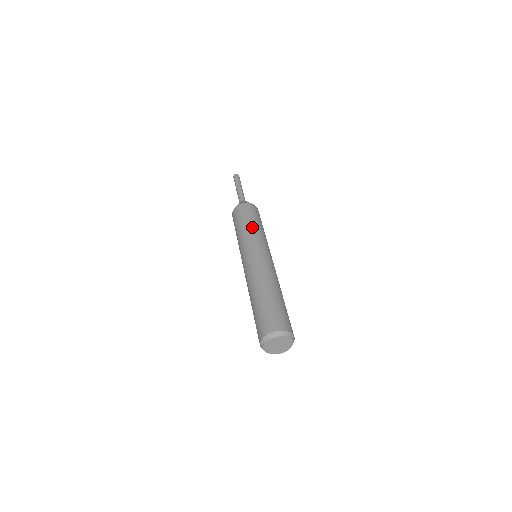
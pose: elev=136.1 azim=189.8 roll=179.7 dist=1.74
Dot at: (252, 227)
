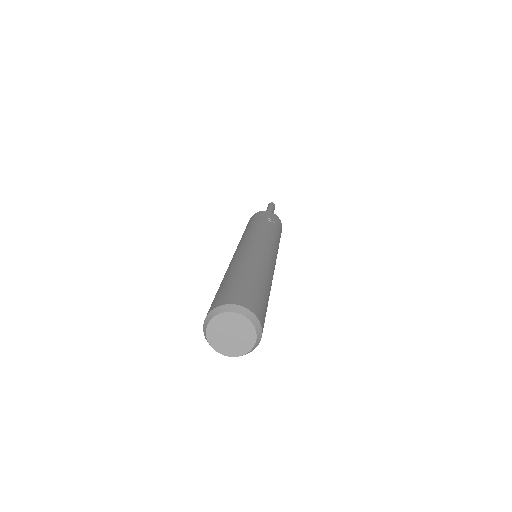
Dot at: (269, 227)
